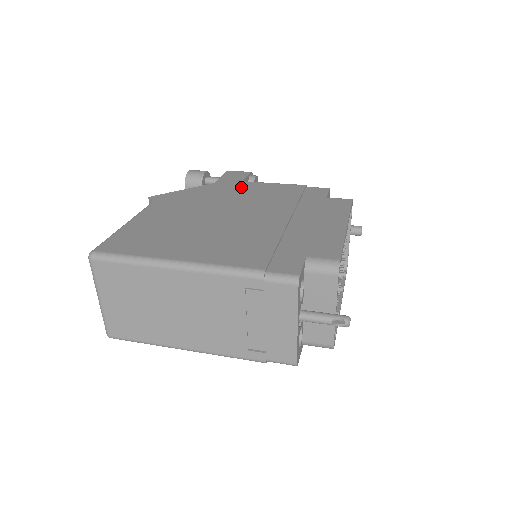
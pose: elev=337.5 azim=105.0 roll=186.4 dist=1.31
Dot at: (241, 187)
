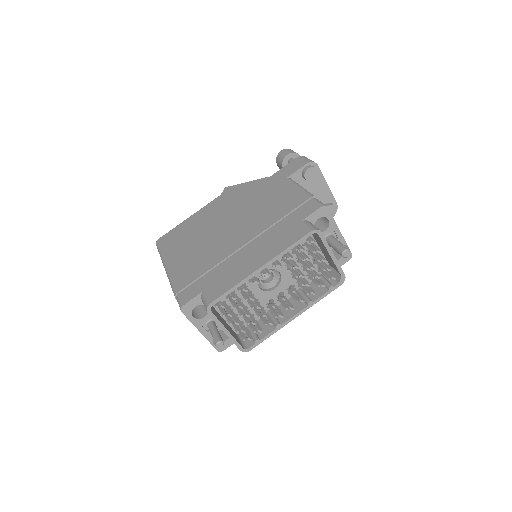
Dot at: (274, 188)
